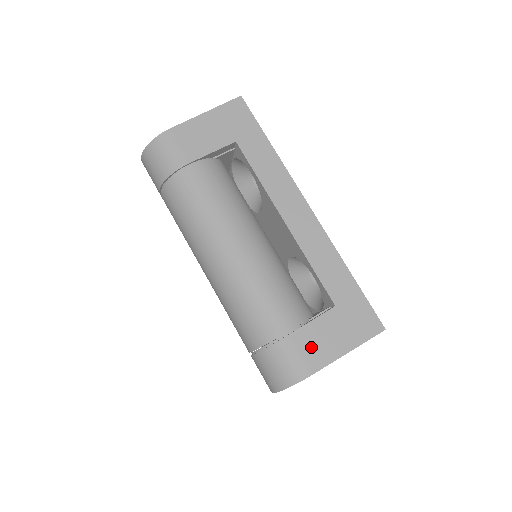
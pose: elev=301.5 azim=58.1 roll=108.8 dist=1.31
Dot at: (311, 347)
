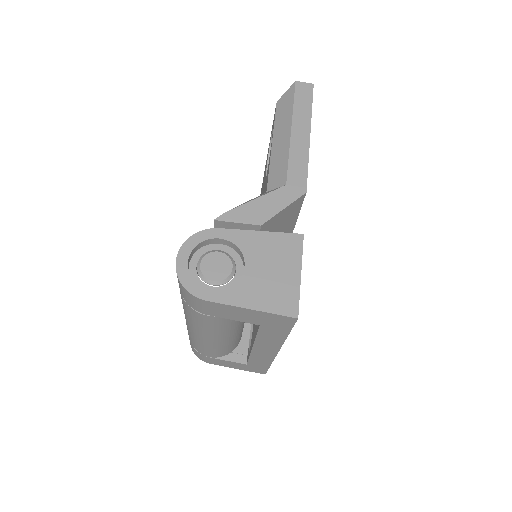
Dot at: (217, 362)
